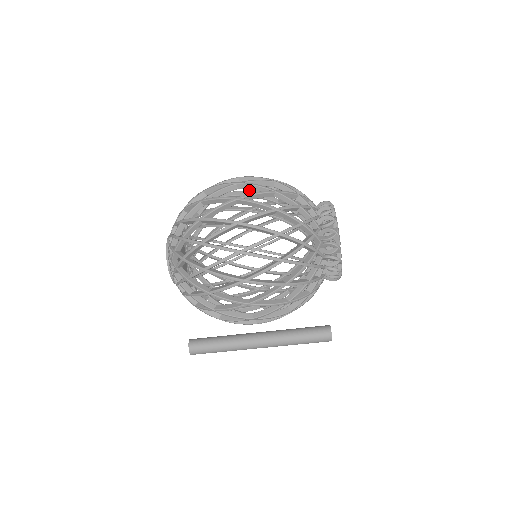
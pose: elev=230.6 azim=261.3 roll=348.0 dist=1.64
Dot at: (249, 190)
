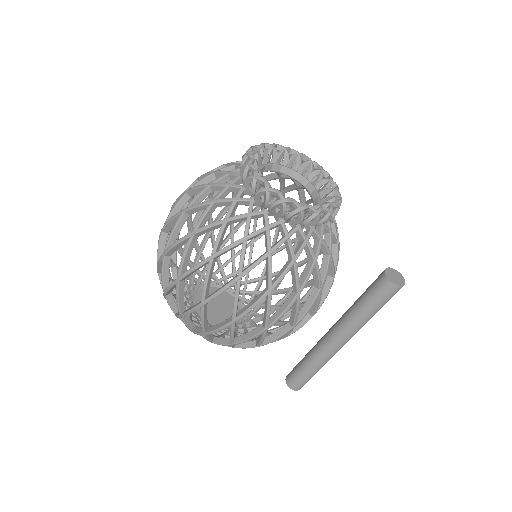
Dot at: (232, 195)
